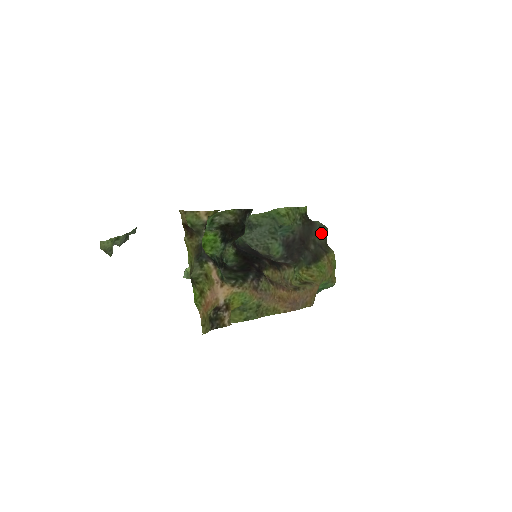
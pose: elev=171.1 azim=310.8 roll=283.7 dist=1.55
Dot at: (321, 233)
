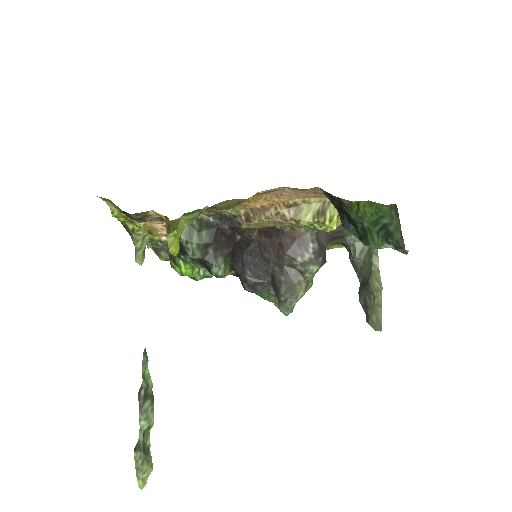
Dot at: occluded
